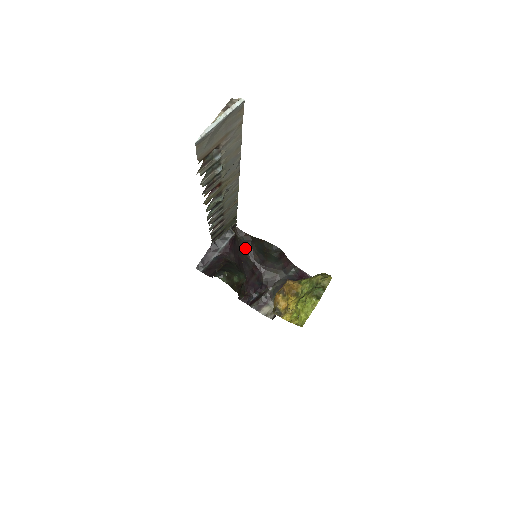
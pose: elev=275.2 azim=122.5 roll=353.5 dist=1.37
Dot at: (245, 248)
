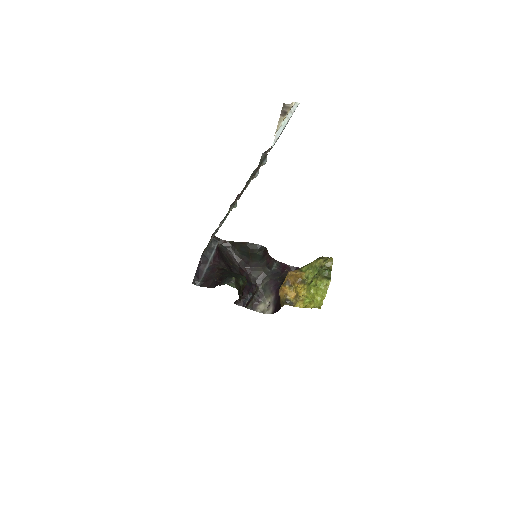
Dot at: (228, 254)
